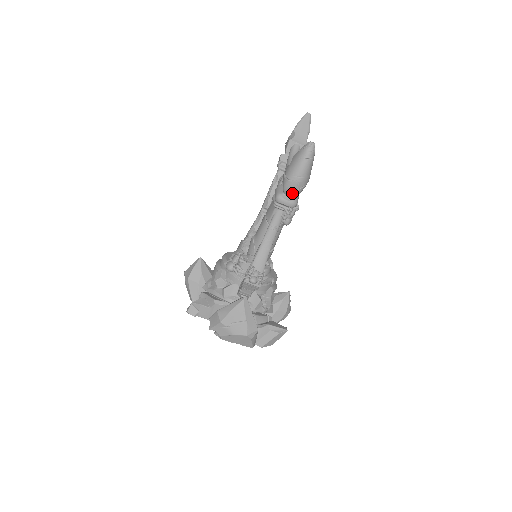
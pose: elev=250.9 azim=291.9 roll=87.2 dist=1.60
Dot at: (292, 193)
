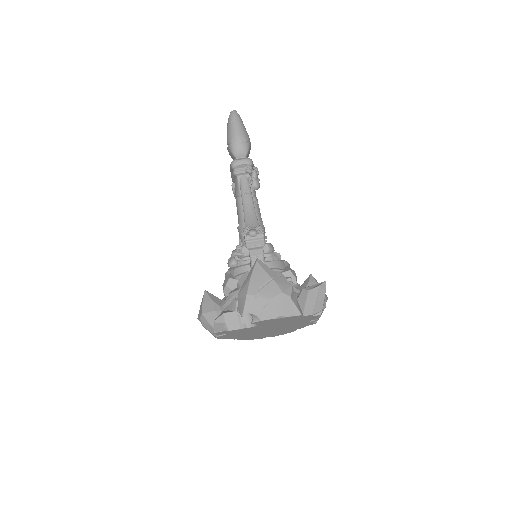
Dot at: (241, 152)
